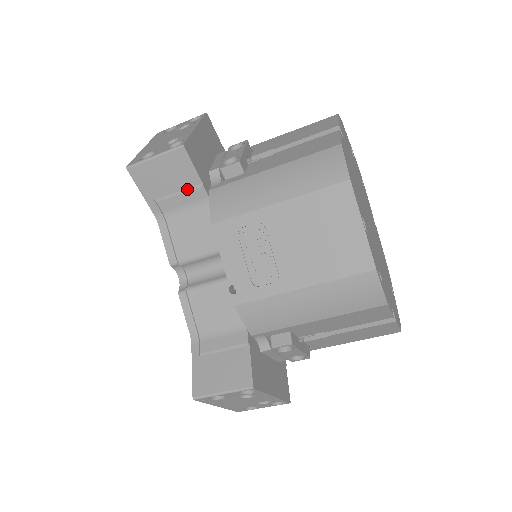
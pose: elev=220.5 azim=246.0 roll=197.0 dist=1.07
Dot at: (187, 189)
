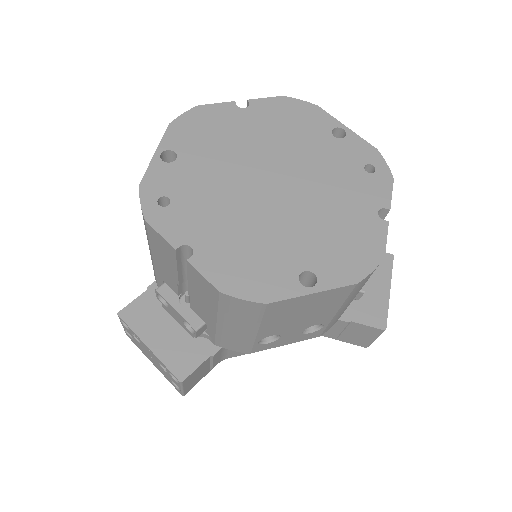
Dot at: occluded
